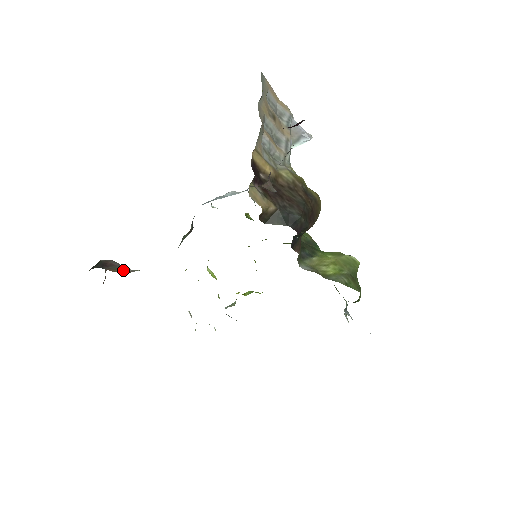
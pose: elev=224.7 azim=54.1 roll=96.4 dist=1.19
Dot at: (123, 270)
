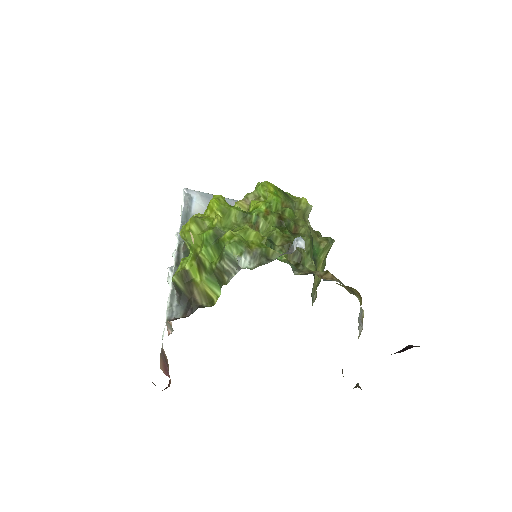
Dot at: occluded
